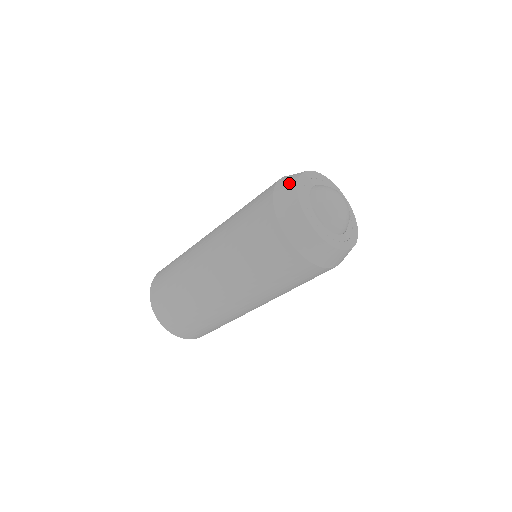
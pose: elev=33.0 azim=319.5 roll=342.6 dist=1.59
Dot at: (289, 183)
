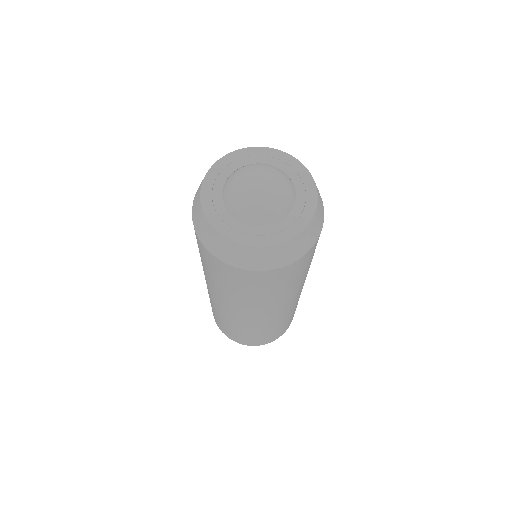
Dot at: (206, 231)
